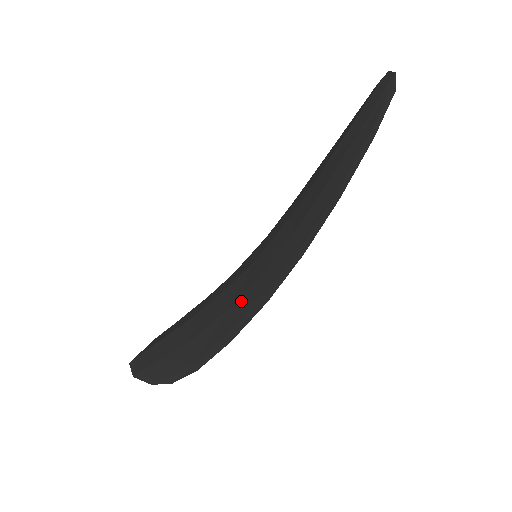
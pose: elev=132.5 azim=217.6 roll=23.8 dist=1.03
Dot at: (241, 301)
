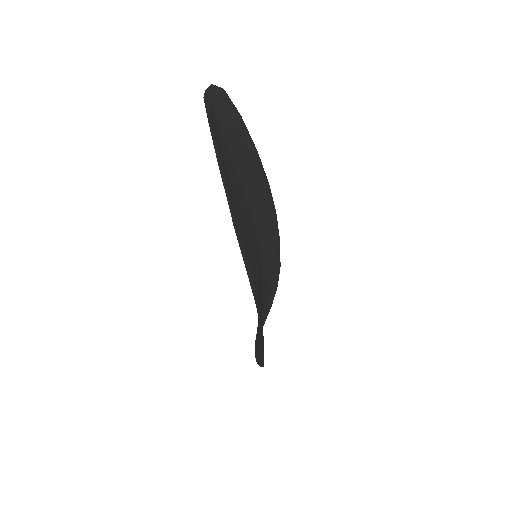
Dot at: occluded
